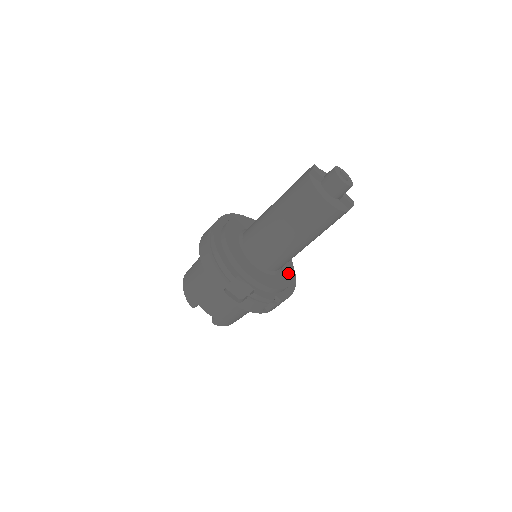
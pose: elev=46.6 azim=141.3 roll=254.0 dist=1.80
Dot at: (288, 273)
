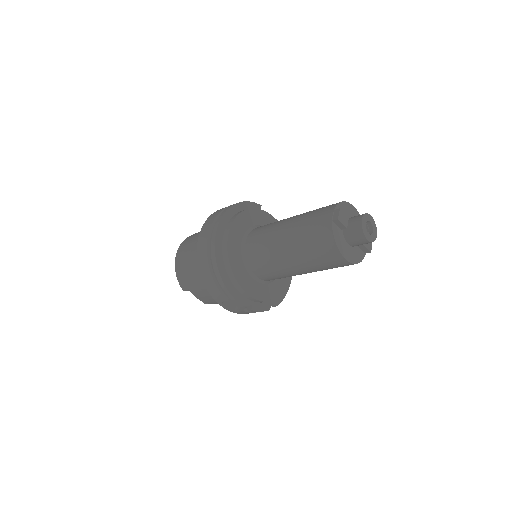
Dot at: occluded
